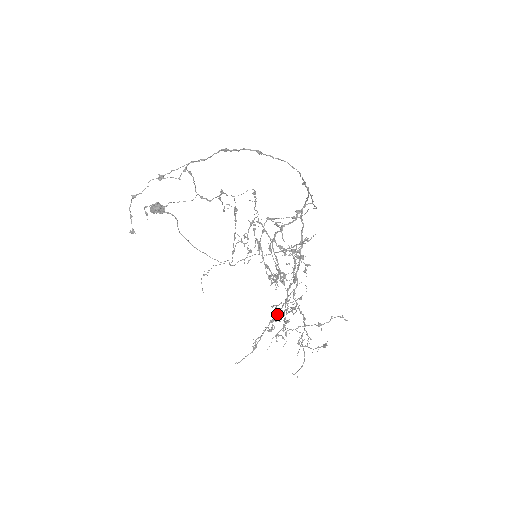
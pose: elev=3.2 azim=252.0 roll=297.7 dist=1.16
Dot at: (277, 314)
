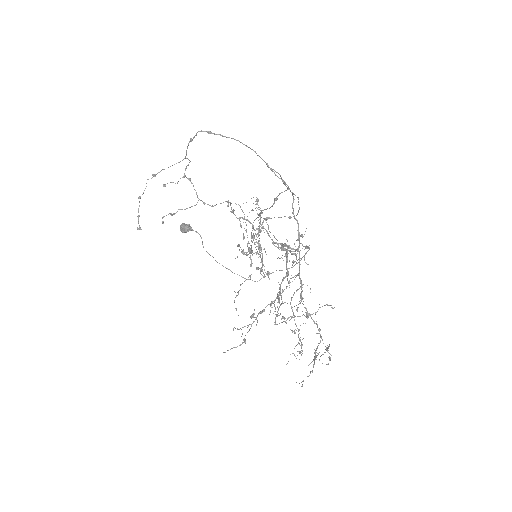
Dot at: (283, 318)
